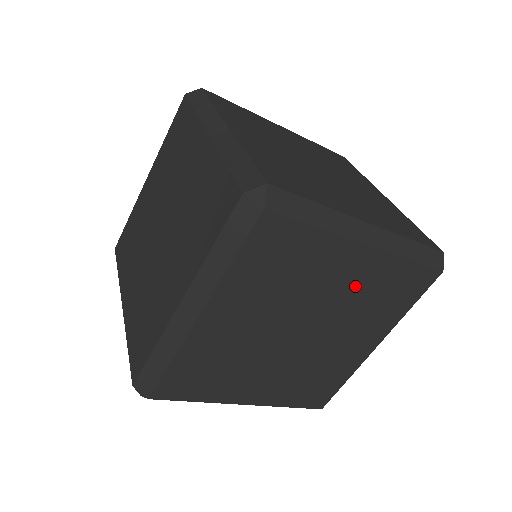
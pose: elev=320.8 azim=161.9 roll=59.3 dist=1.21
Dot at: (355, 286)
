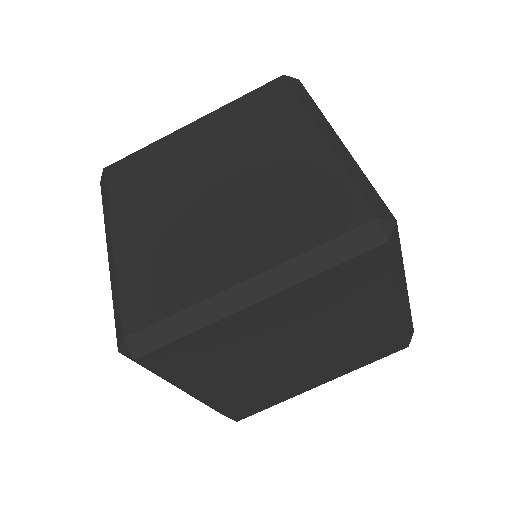
Dot at: (362, 332)
